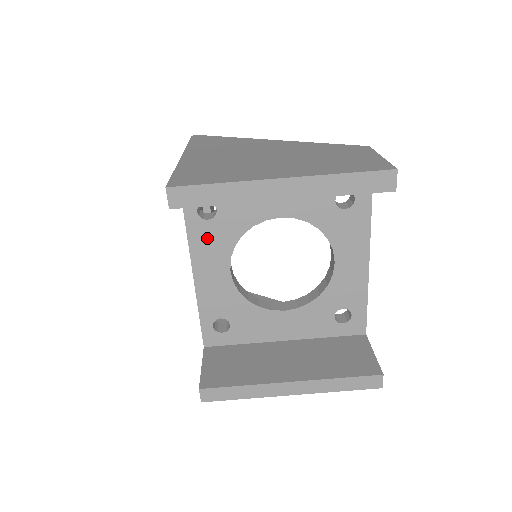
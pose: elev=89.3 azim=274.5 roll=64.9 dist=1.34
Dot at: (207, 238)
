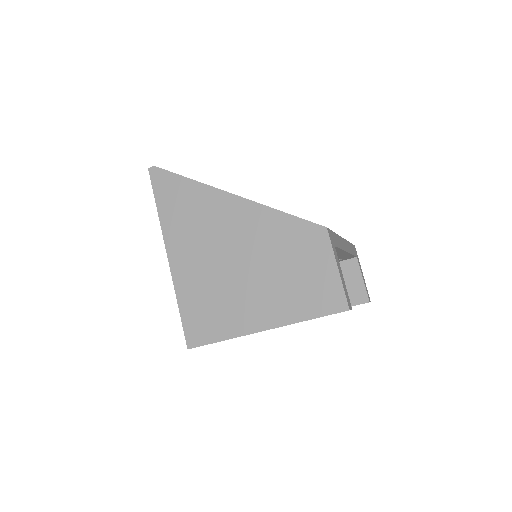
Dot at: occluded
